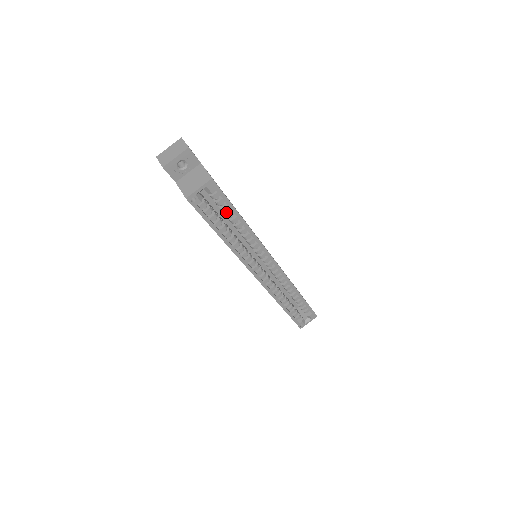
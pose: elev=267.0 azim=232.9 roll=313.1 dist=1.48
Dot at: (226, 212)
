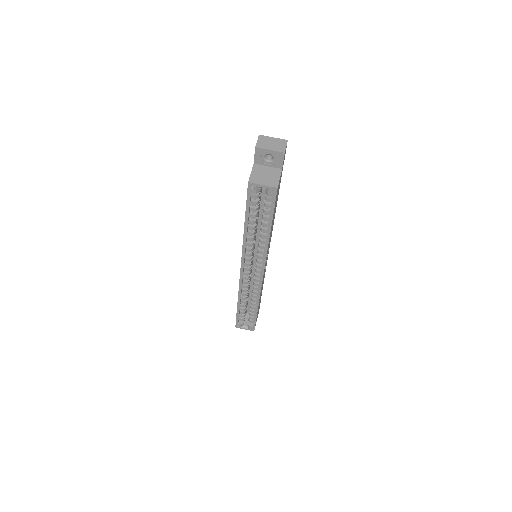
Dot at: (265, 214)
